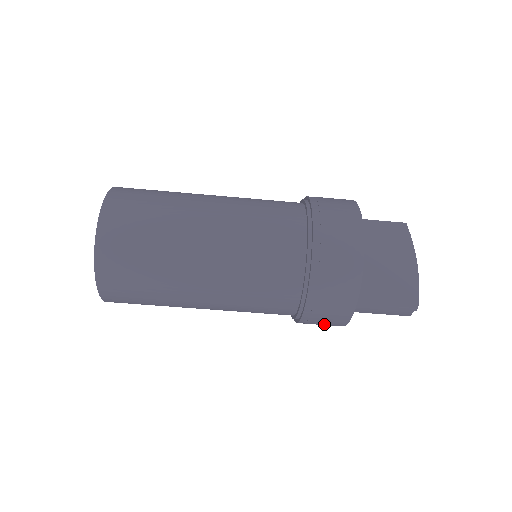
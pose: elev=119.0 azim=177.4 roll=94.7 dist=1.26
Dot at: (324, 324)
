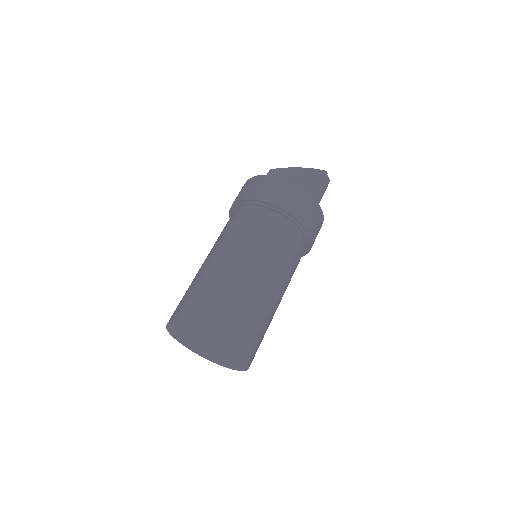
Dot at: (318, 228)
